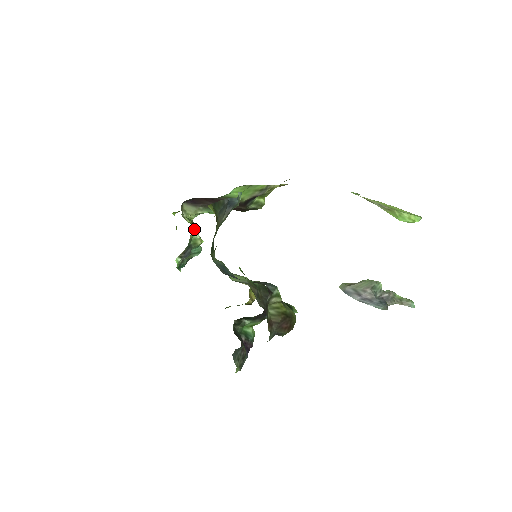
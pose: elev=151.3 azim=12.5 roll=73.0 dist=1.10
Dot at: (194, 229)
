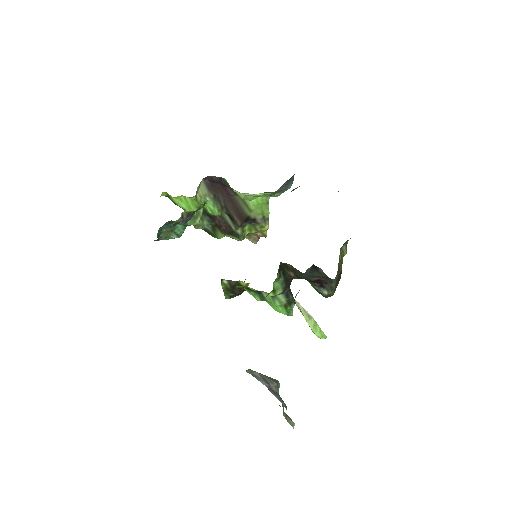
Dot at: (204, 204)
